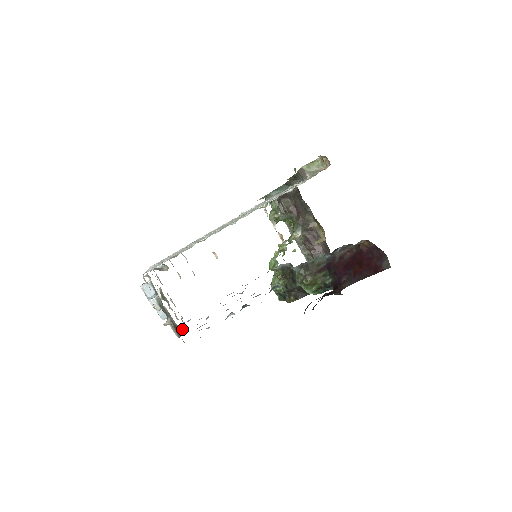
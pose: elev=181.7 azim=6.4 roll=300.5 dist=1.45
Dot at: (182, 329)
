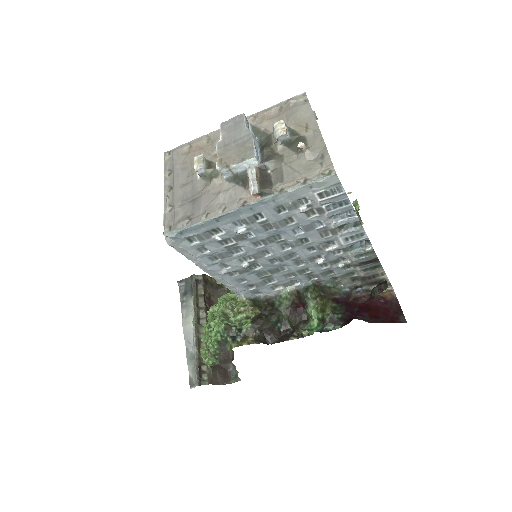
Dot at: (244, 199)
